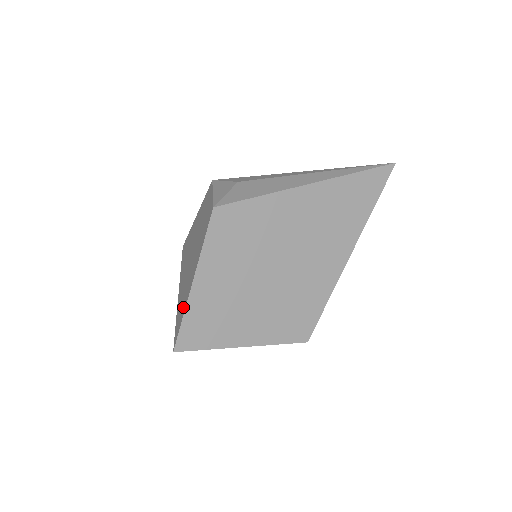
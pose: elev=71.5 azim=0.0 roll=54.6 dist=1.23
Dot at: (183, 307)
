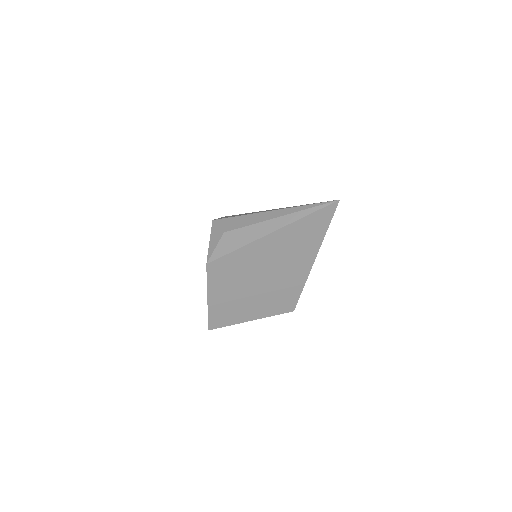
Dot at: occluded
